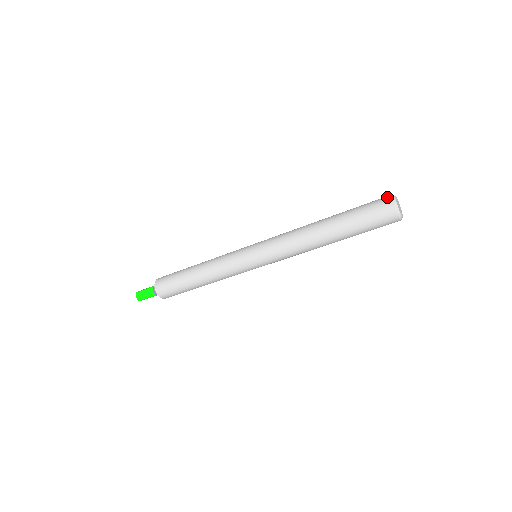
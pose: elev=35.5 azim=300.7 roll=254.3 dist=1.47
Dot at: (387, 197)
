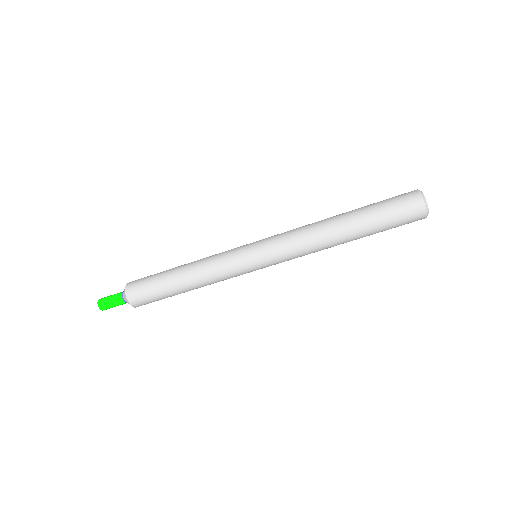
Dot at: (415, 193)
